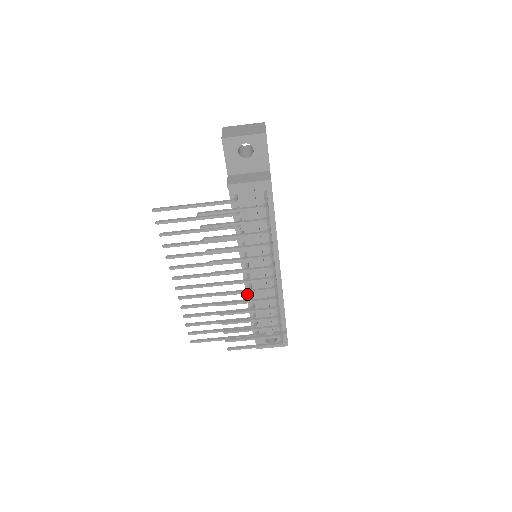
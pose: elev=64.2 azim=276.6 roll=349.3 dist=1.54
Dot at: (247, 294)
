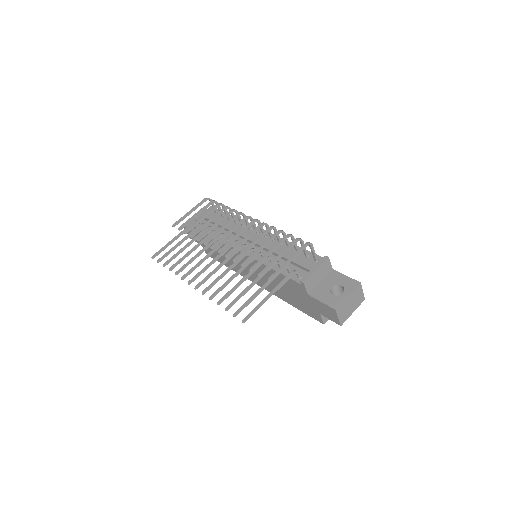
Dot at: occluded
